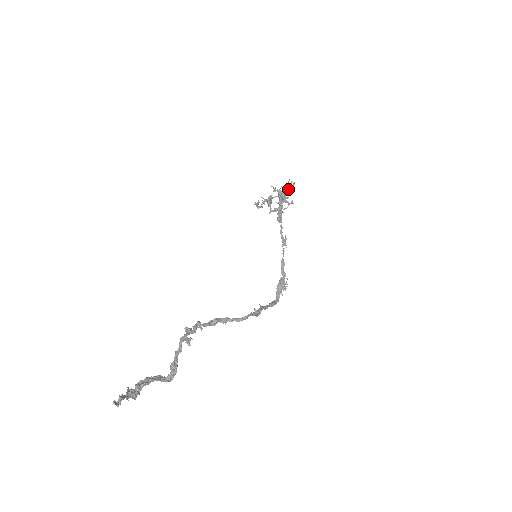
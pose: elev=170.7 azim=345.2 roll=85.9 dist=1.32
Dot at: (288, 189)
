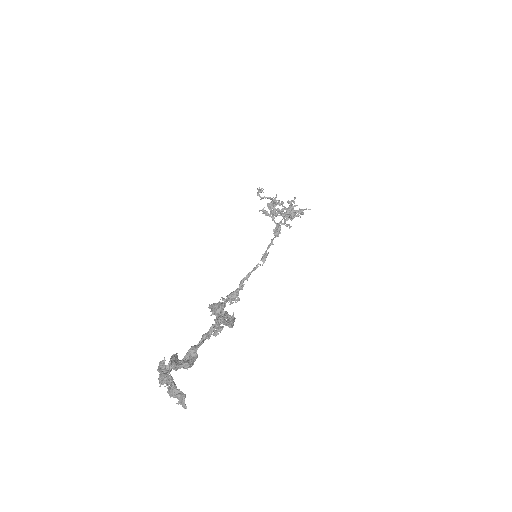
Dot at: (296, 212)
